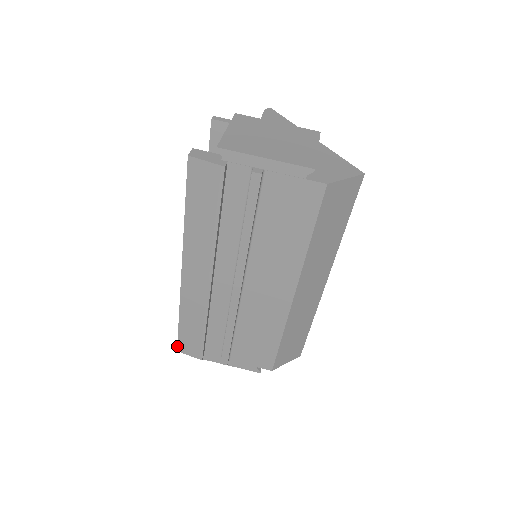
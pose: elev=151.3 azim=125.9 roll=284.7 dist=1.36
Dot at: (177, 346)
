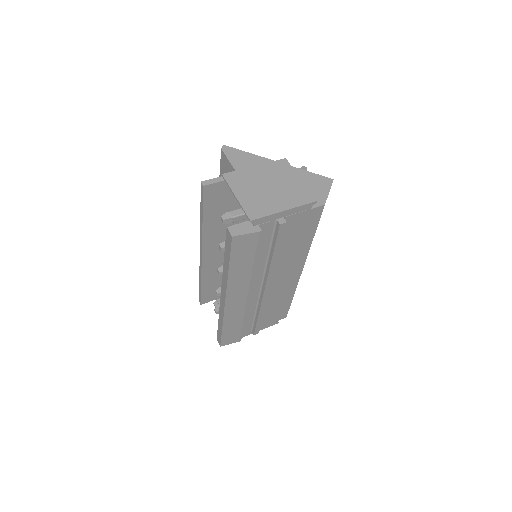
Dot at: (220, 344)
